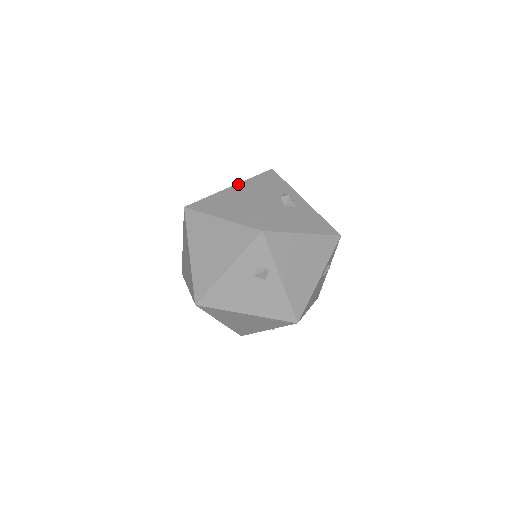
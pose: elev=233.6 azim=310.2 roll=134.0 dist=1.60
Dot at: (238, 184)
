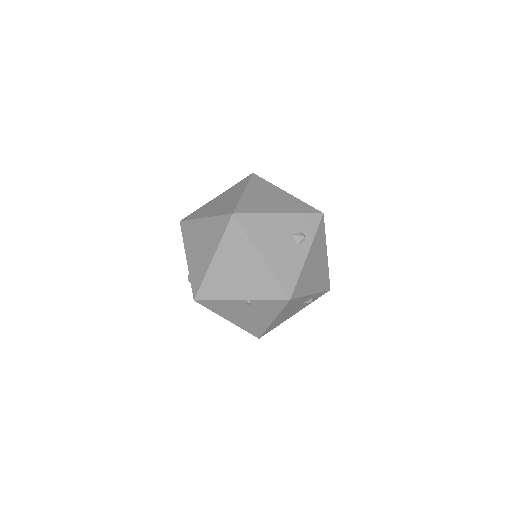
Dot at: occluded
